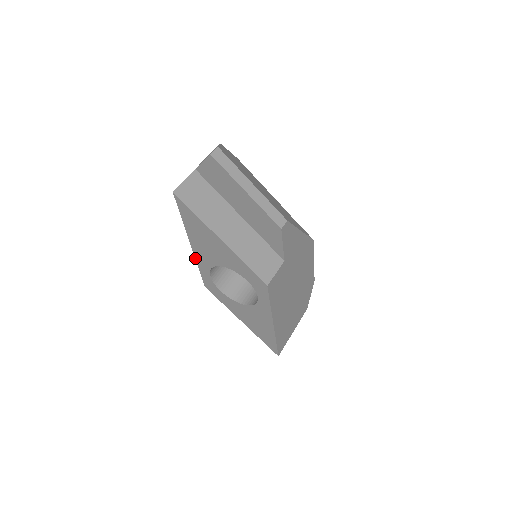
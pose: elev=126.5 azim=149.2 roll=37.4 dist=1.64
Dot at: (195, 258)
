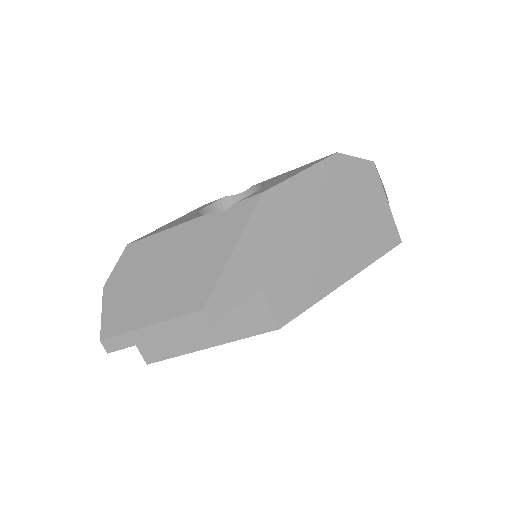
Dot at: occluded
